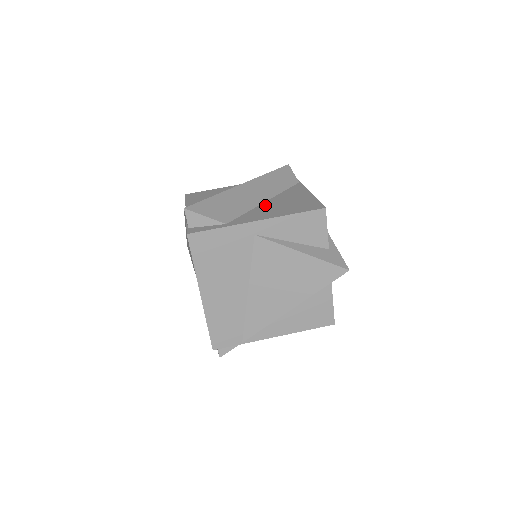
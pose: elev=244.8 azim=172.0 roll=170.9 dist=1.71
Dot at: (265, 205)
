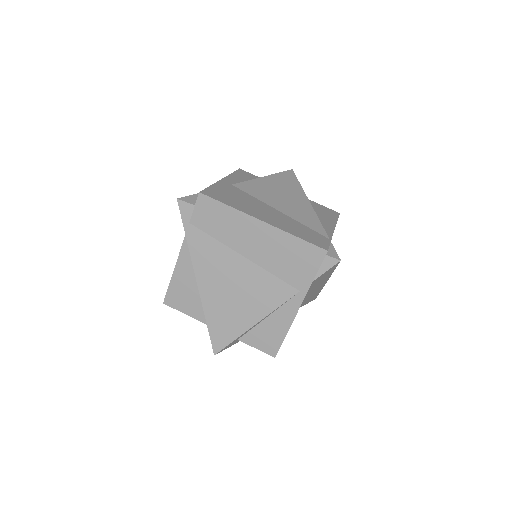
Dot at: occluded
